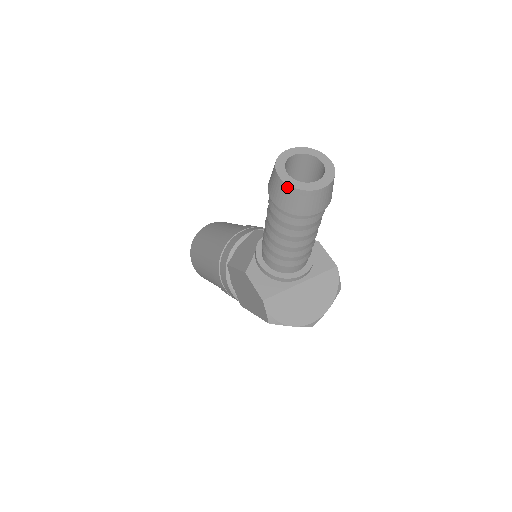
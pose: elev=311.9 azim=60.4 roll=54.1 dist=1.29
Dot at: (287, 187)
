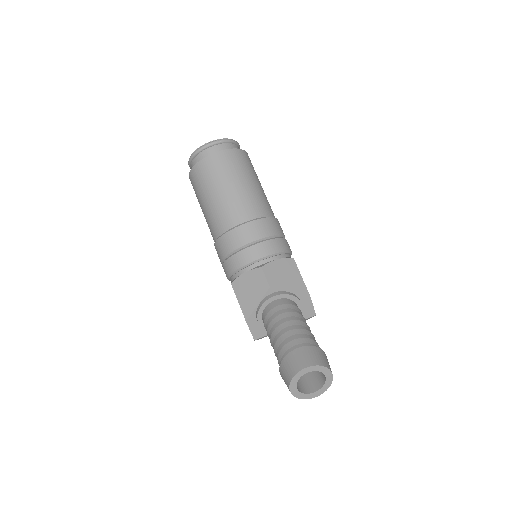
Dot at: (293, 395)
